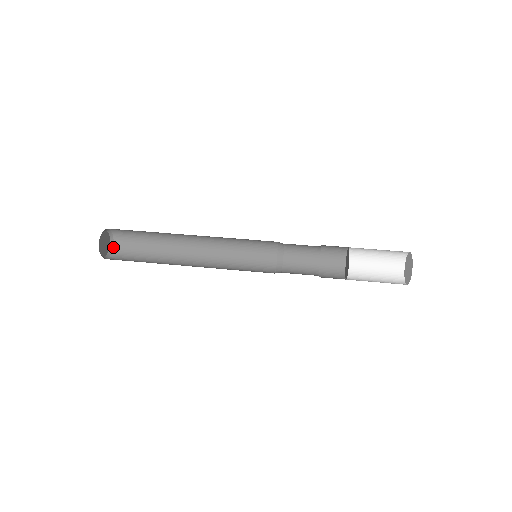
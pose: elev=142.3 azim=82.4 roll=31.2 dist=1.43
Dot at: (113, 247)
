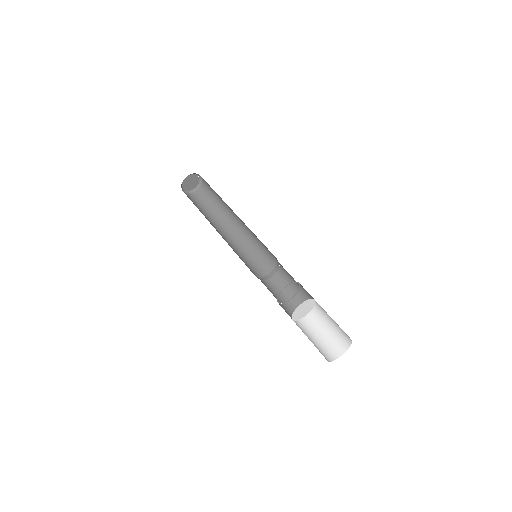
Dot at: (196, 191)
